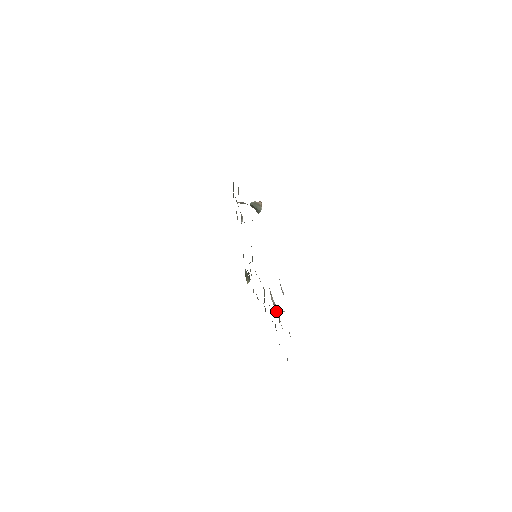
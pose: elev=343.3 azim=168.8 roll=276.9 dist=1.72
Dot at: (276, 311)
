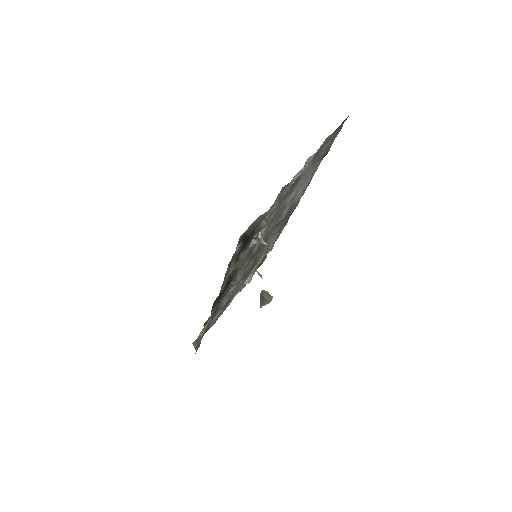
Dot at: (260, 231)
